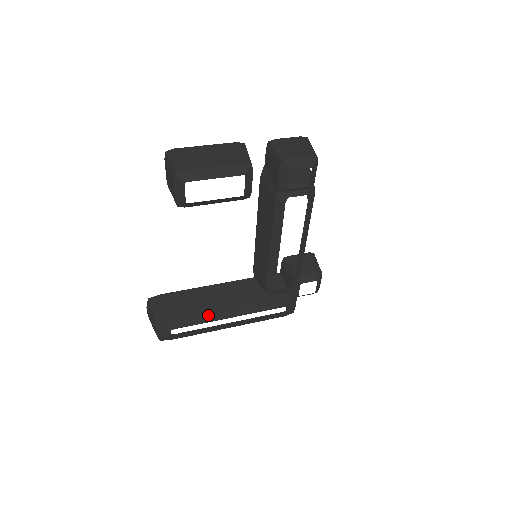
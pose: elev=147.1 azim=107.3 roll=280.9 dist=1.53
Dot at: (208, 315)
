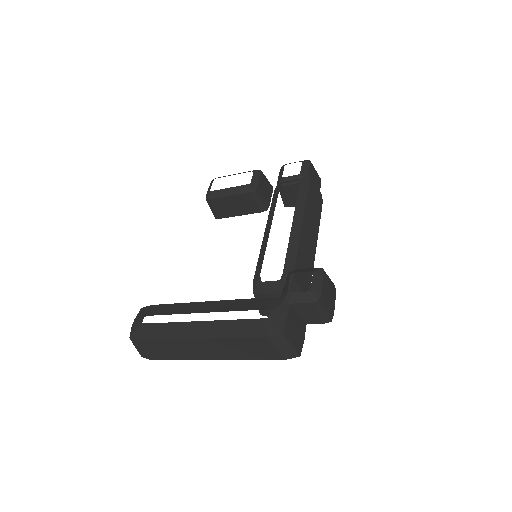
Dot at: (185, 308)
